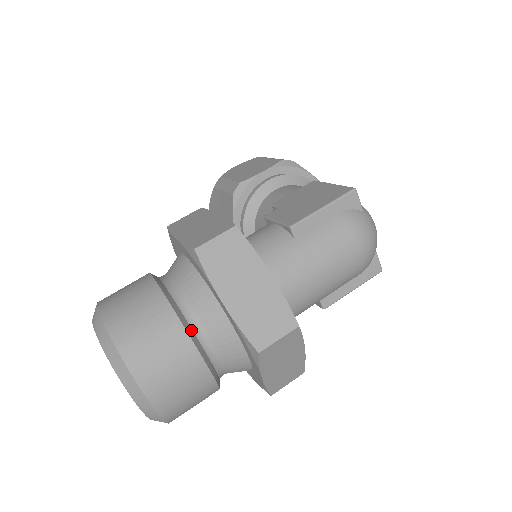
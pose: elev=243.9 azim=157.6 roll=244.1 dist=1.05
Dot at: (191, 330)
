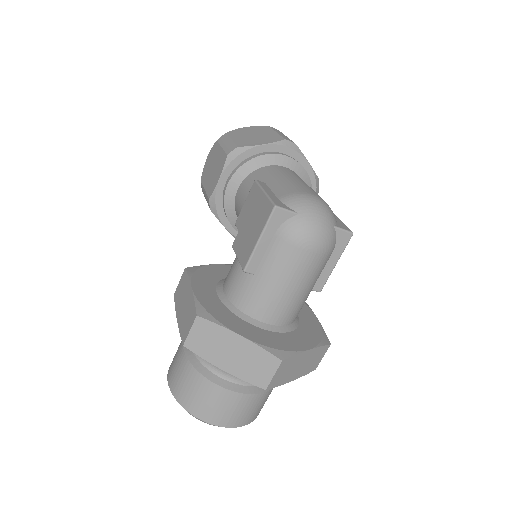
Dot at: (223, 381)
